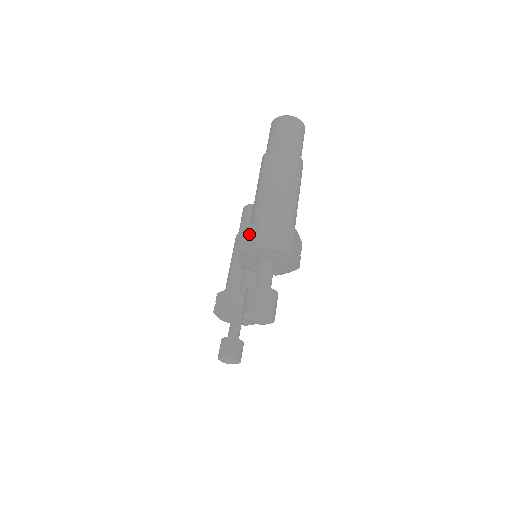
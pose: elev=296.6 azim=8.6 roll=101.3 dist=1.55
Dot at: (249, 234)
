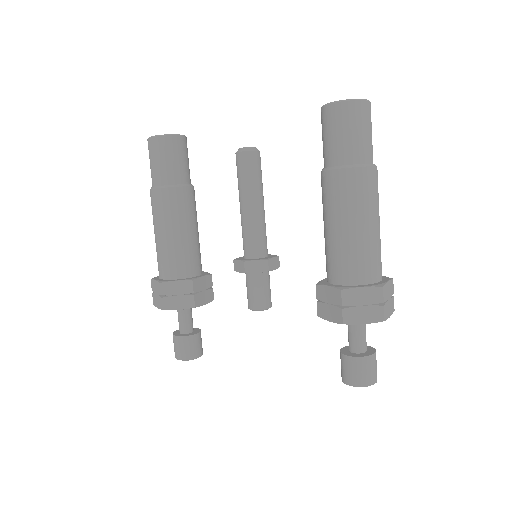
Dot at: (366, 303)
